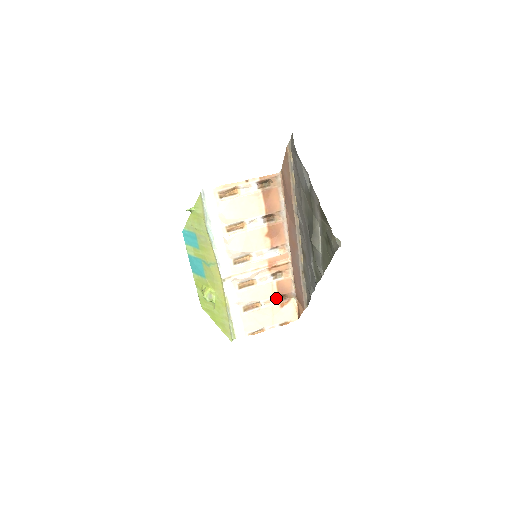
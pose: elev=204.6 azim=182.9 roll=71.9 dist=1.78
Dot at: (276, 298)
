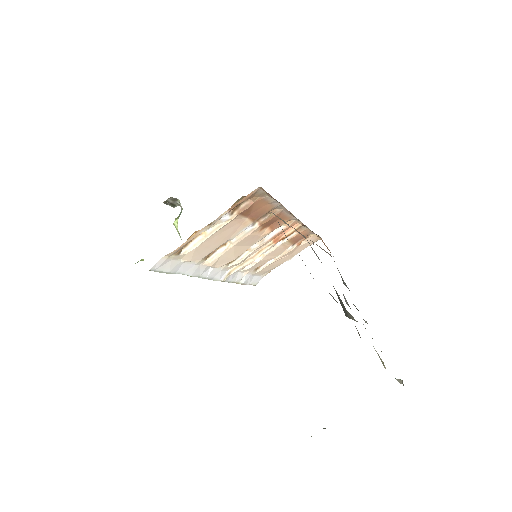
Dot at: occluded
